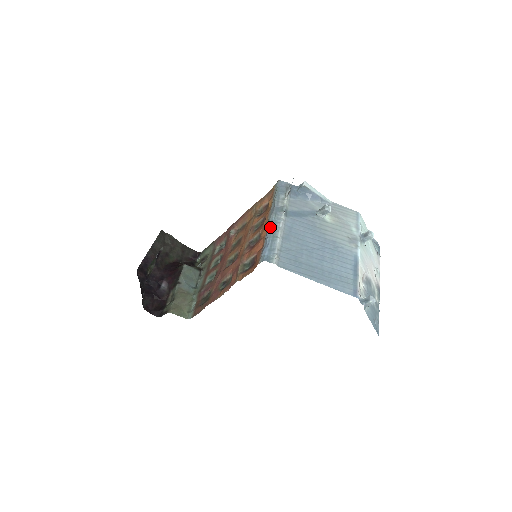
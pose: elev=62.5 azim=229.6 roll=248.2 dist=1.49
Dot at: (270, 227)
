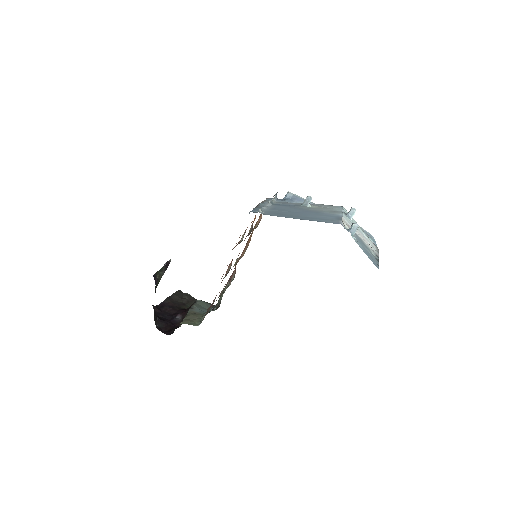
Dot at: (257, 206)
